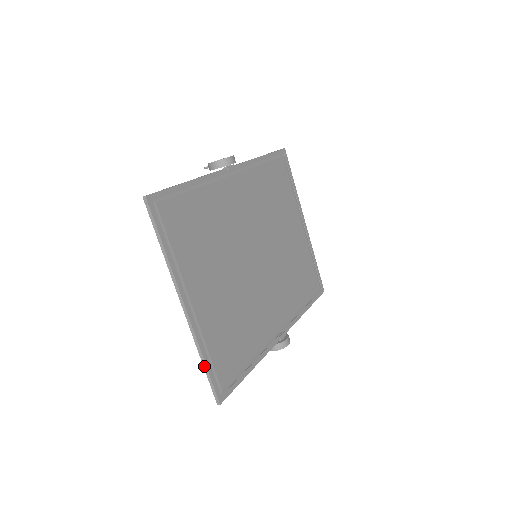
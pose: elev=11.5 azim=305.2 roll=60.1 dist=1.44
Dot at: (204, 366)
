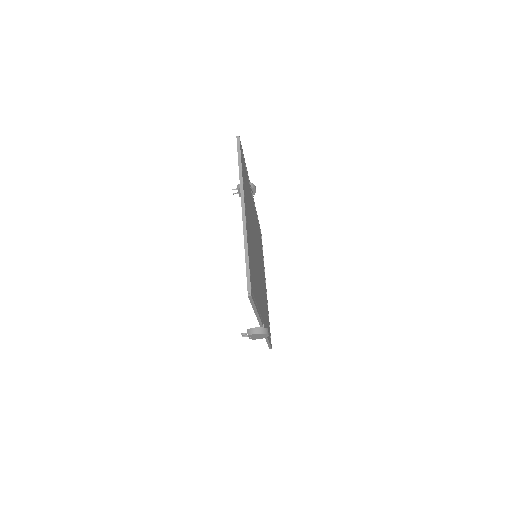
Dot at: (246, 259)
